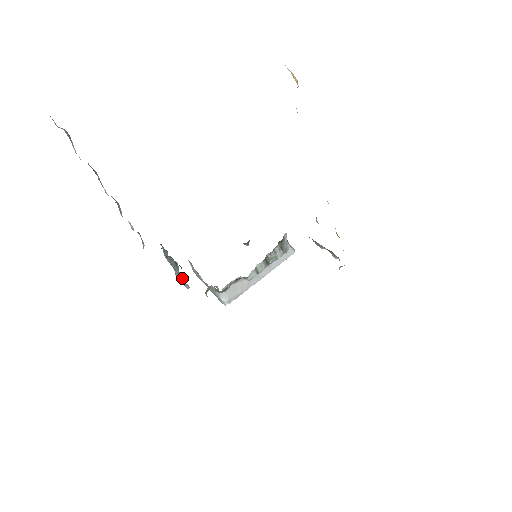
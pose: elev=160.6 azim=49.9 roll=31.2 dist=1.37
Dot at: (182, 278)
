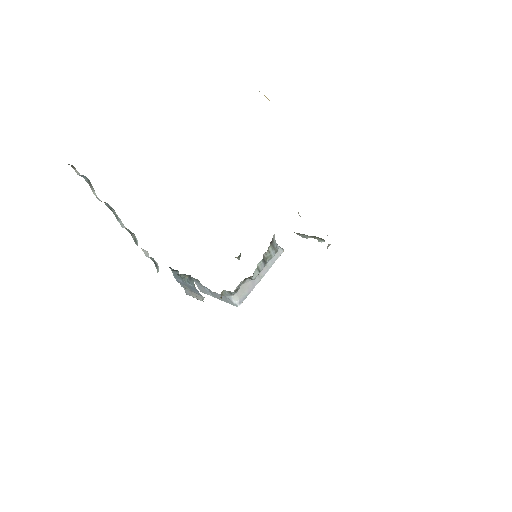
Dot at: (197, 290)
